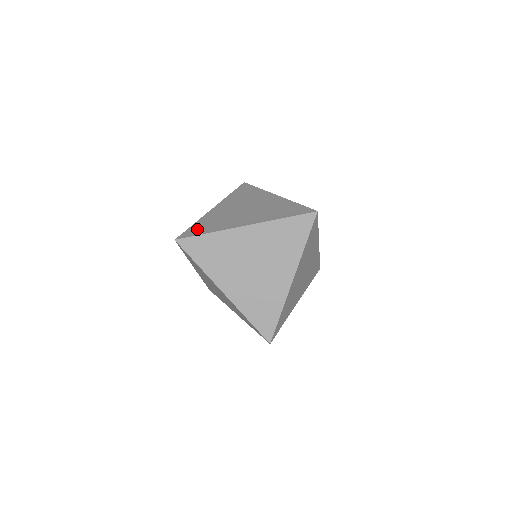
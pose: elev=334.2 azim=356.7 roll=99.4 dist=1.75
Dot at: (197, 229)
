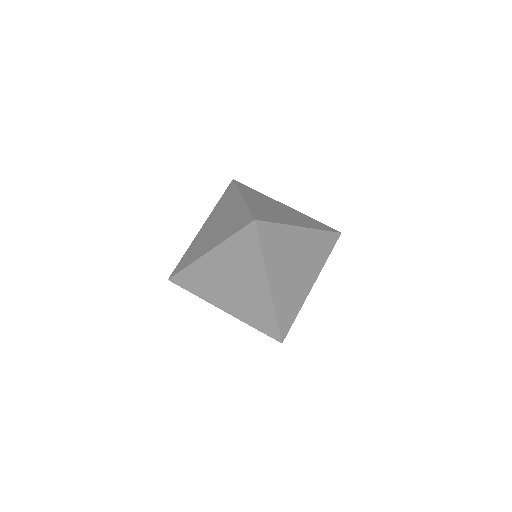
Dot at: (262, 215)
